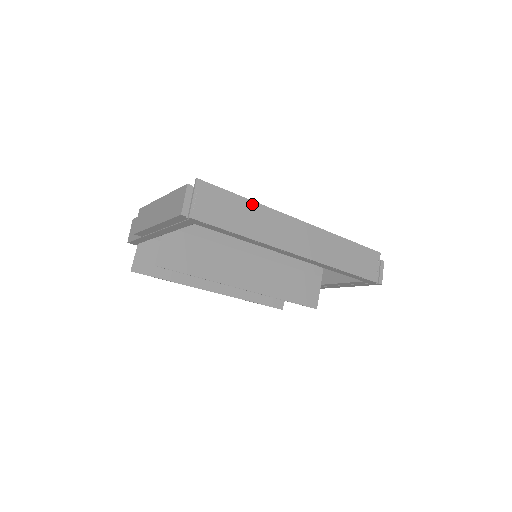
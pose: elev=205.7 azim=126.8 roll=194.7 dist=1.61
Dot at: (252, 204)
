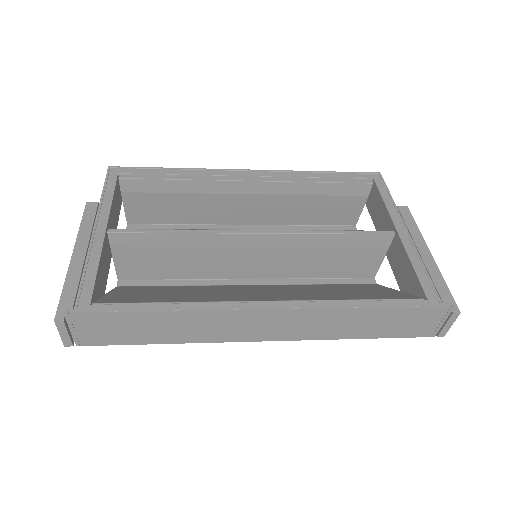
Dot at: (168, 314)
